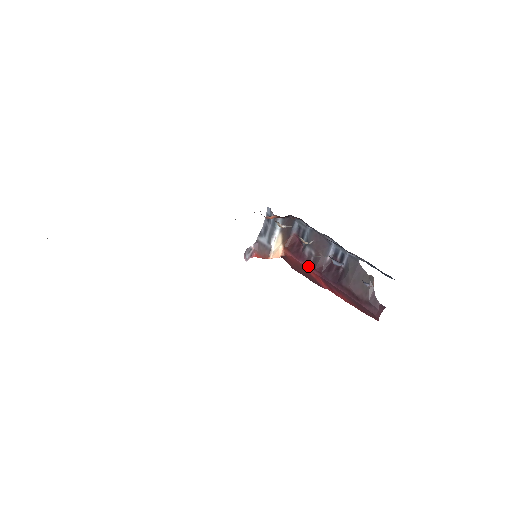
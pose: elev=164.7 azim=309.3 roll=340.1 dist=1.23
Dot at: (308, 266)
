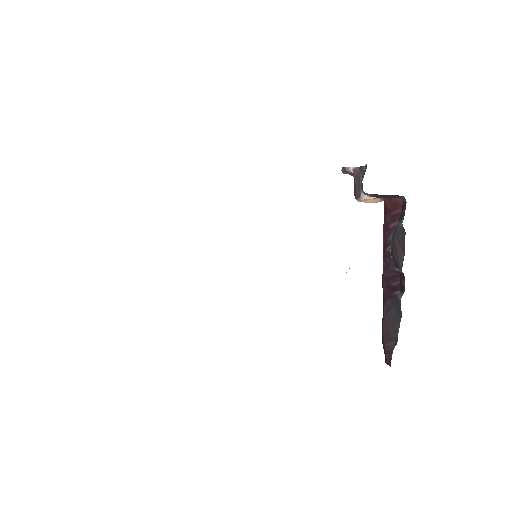
Dot at: (383, 248)
